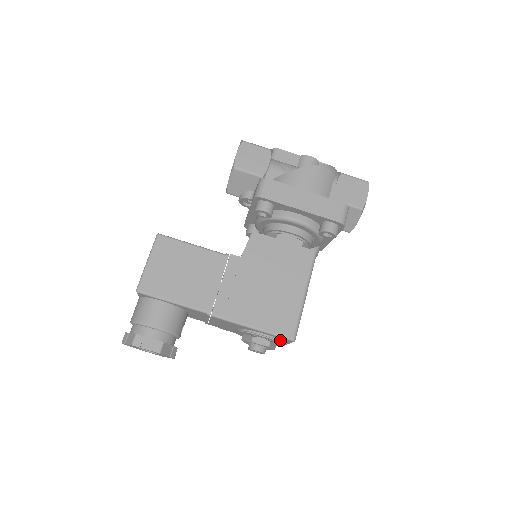
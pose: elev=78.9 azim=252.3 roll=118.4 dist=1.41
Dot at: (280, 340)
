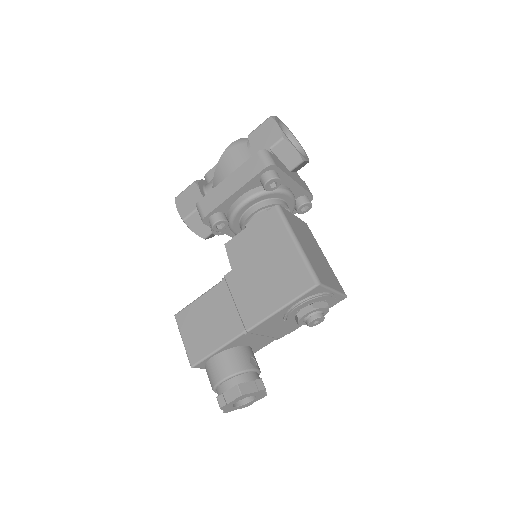
Dot at: (315, 295)
